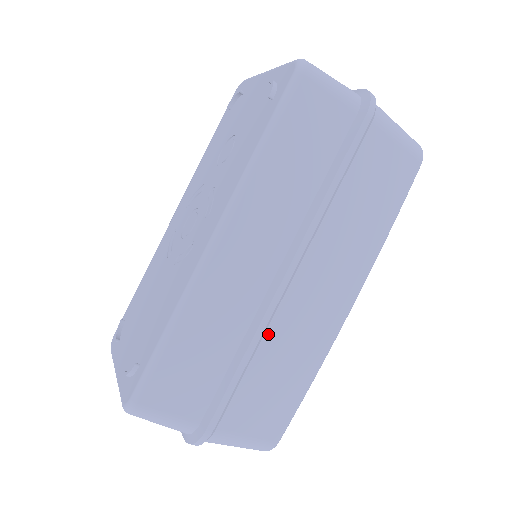
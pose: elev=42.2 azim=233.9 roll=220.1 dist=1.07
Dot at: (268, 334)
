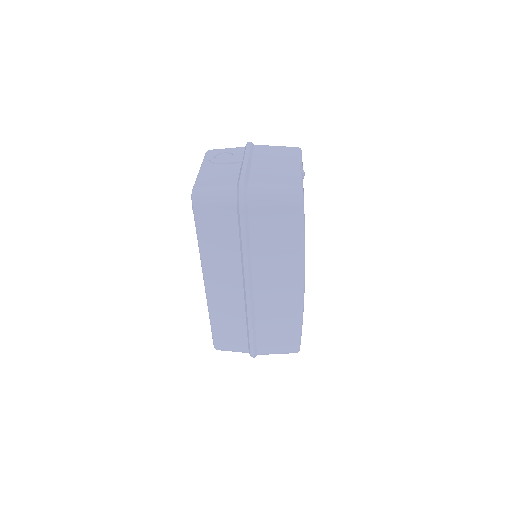
Dot at: (257, 314)
